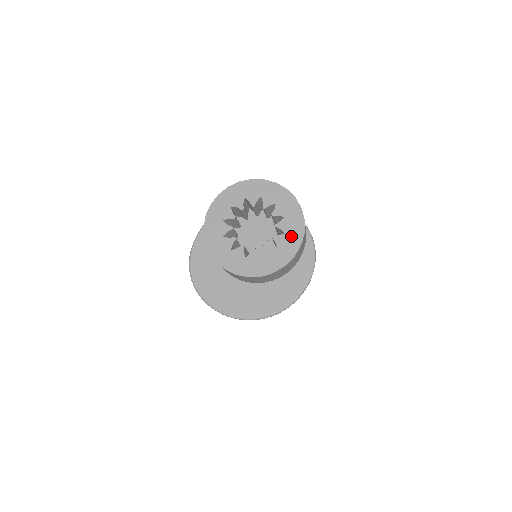
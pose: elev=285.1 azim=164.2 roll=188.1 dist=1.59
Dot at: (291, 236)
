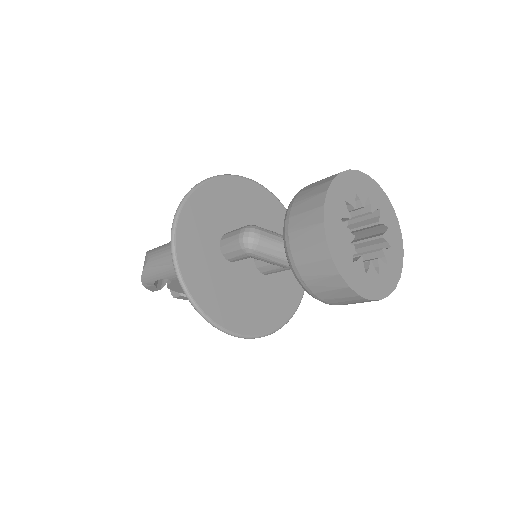
Dot at: (391, 272)
